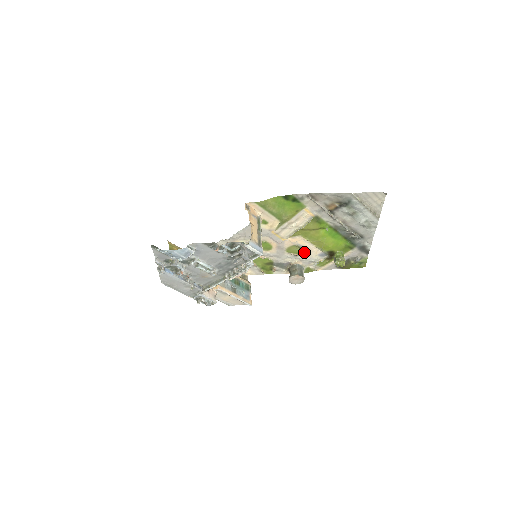
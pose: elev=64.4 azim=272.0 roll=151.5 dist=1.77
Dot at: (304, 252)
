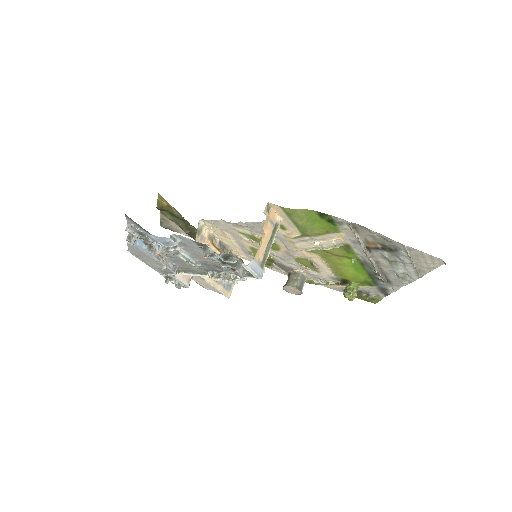
Dot at: (315, 268)
